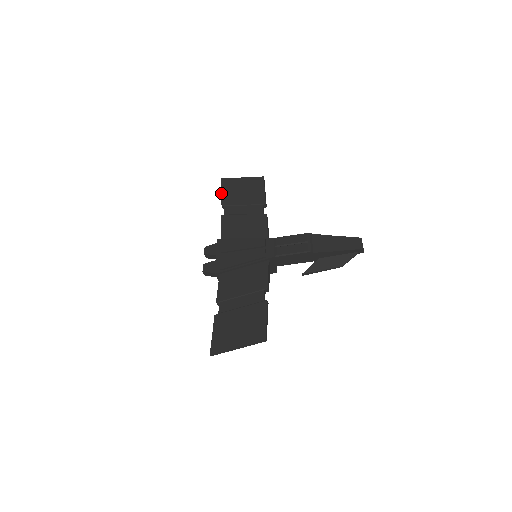
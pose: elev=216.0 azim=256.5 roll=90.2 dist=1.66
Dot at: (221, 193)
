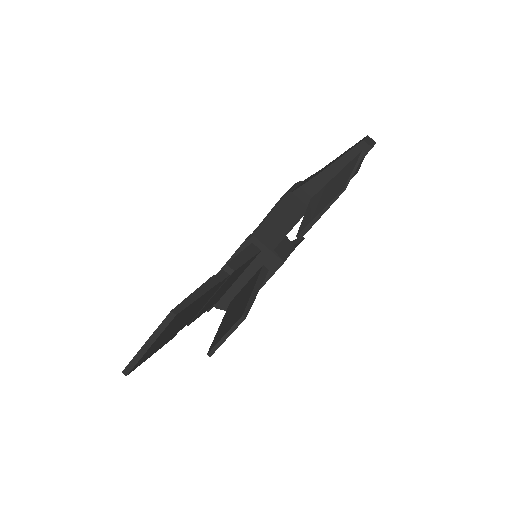
Dot at: occluded
